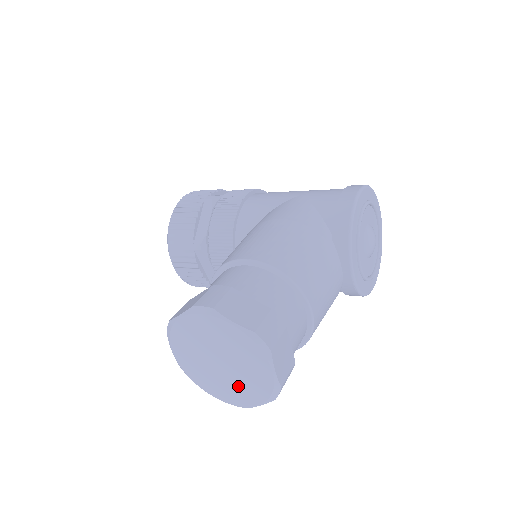
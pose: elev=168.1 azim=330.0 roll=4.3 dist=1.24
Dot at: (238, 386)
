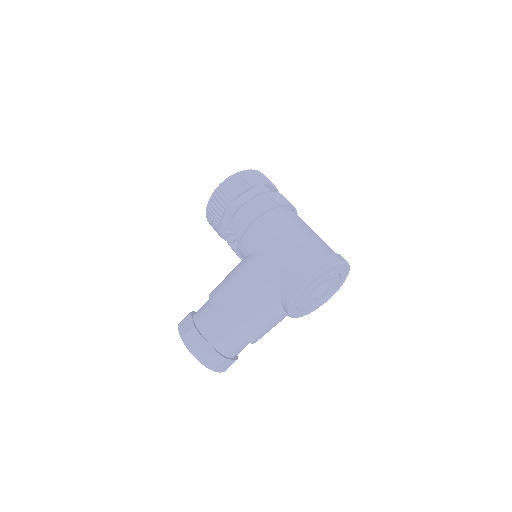
Dot at: occluded
